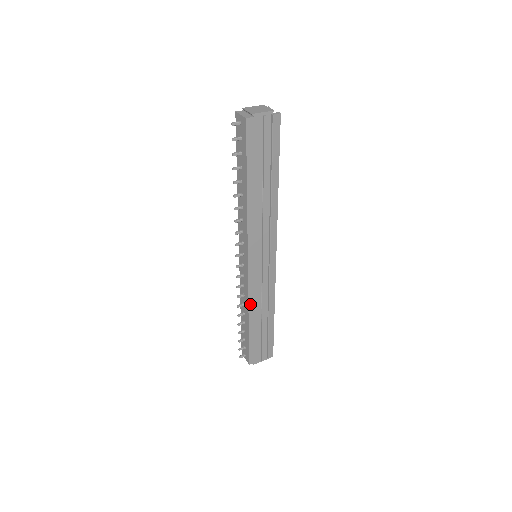
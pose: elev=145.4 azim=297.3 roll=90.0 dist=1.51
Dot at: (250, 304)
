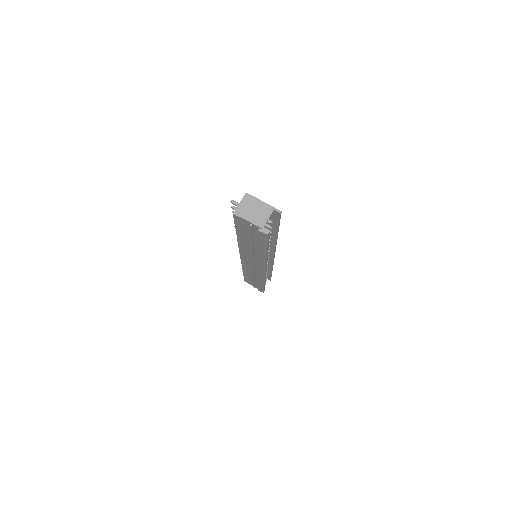
Dot at: (244, 268)
